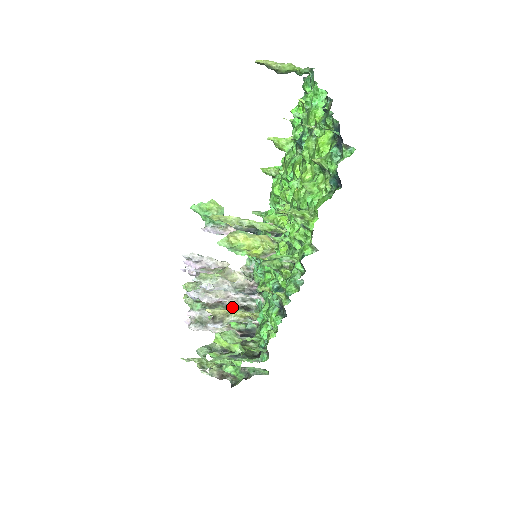
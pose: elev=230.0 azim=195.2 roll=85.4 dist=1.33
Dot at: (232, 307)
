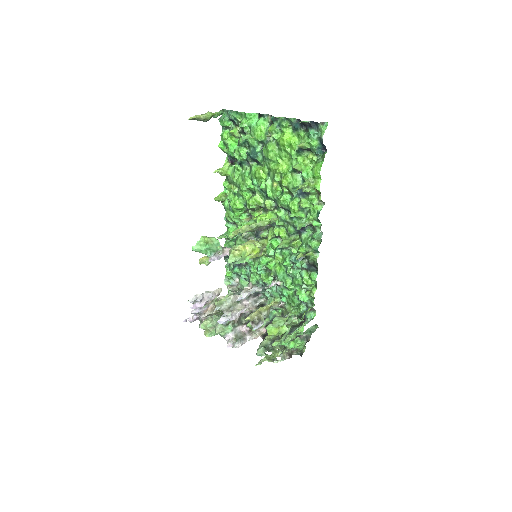
Dot at: (250, 313)
